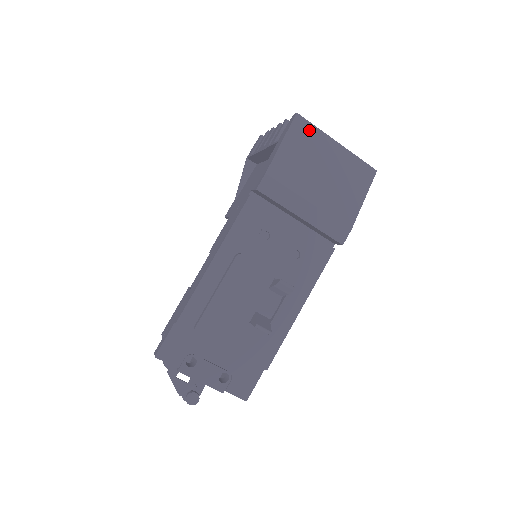
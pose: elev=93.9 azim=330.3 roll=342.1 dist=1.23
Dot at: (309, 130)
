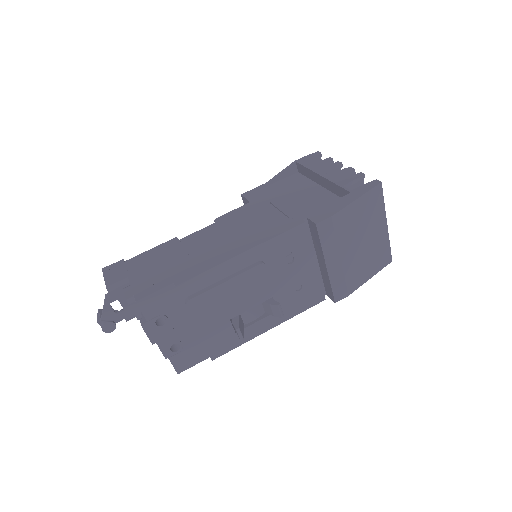
Dot at: (379, 201)
